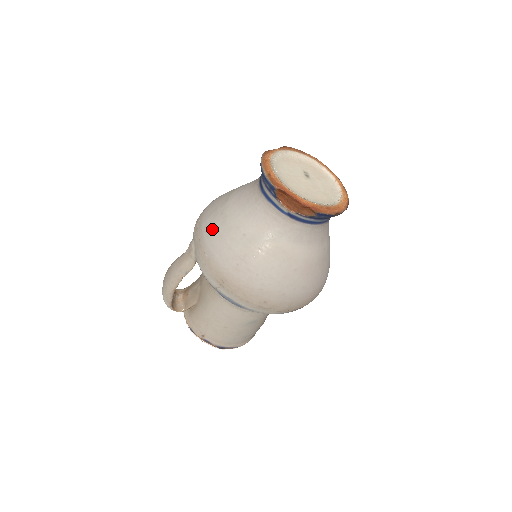
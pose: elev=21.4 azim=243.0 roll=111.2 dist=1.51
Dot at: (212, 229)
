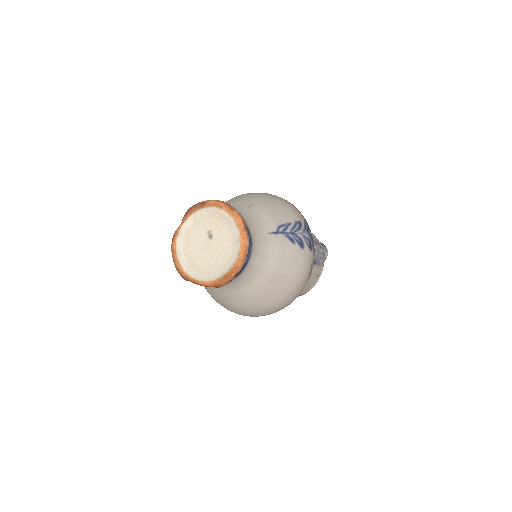
Dot at: occluded
